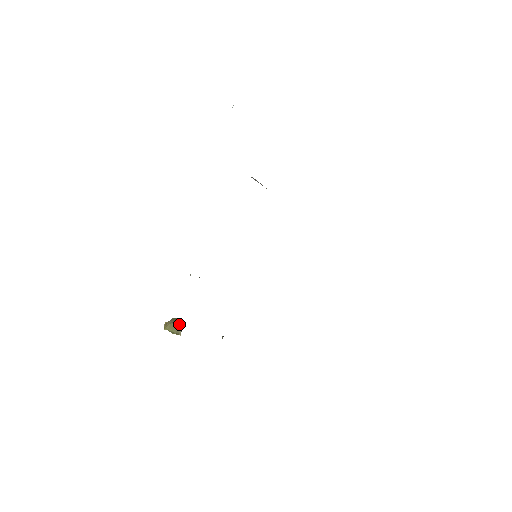
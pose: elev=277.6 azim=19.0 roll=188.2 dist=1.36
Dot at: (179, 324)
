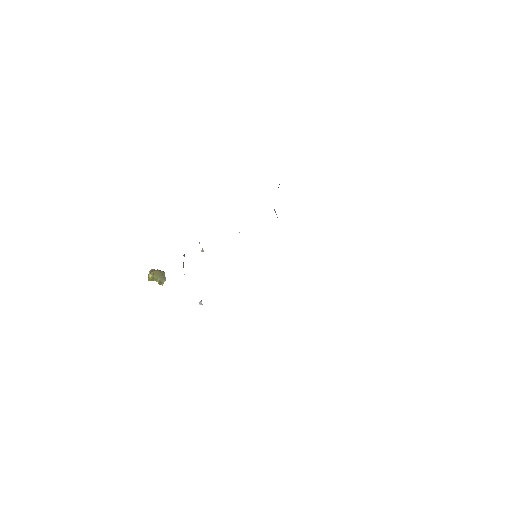
Dot at: occluded
